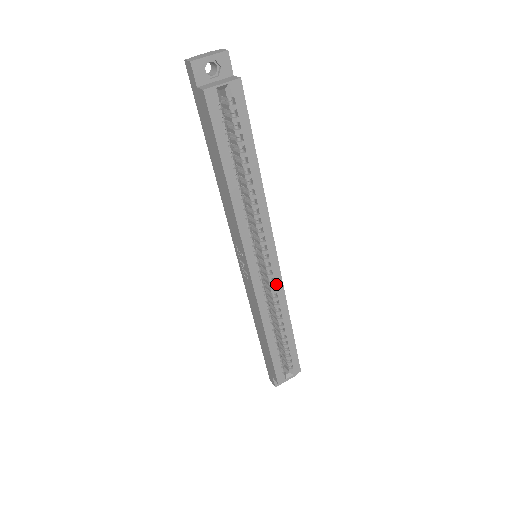
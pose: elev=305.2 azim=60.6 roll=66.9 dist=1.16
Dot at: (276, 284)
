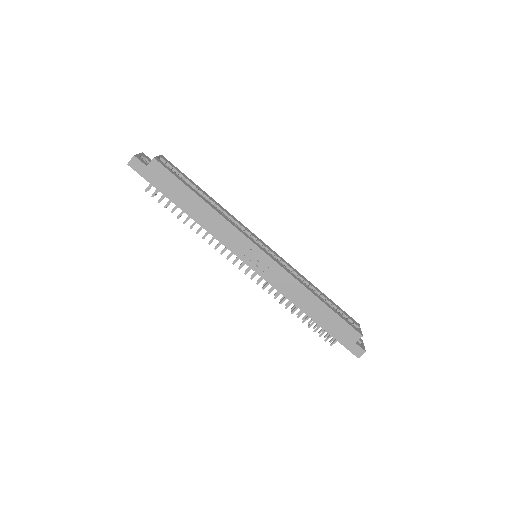
Dot at: (283, 261)
